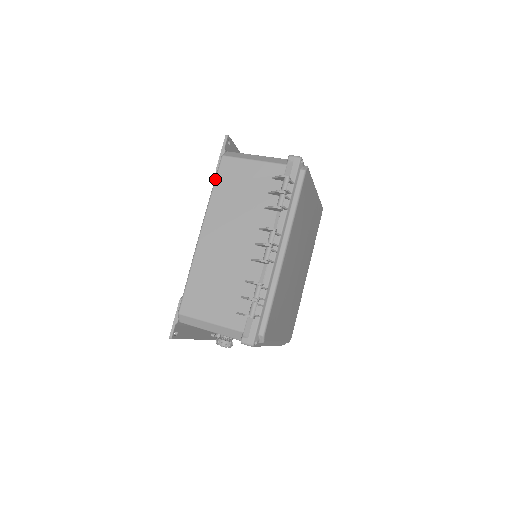
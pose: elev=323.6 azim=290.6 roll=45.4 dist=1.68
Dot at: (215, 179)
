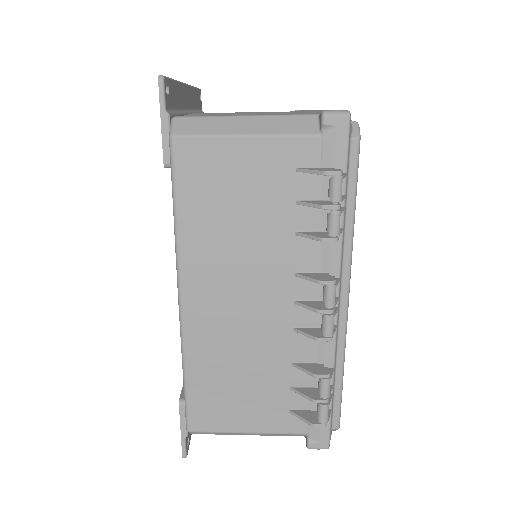
Dot at: (173, 191)
